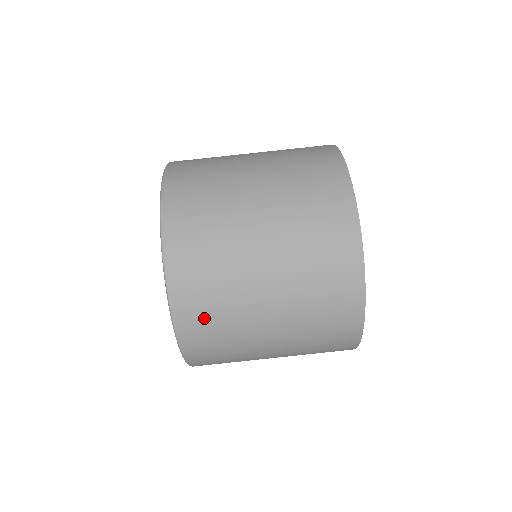
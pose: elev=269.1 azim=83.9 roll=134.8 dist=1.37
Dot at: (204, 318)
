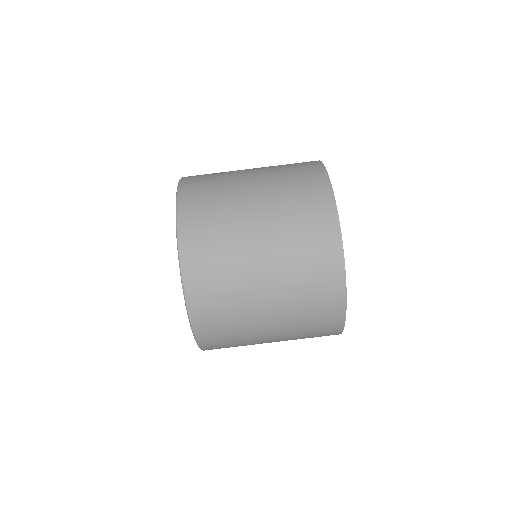
Dot at: occluded
